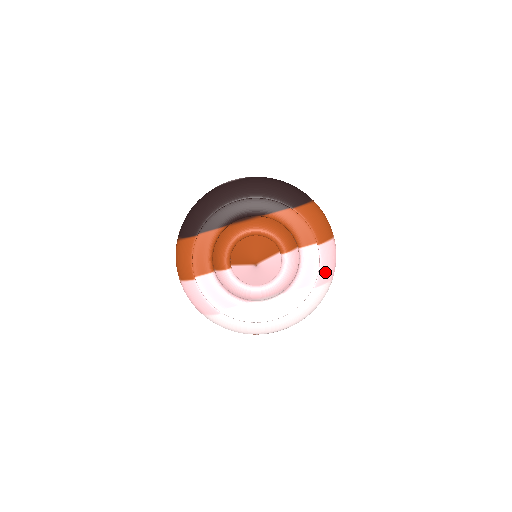
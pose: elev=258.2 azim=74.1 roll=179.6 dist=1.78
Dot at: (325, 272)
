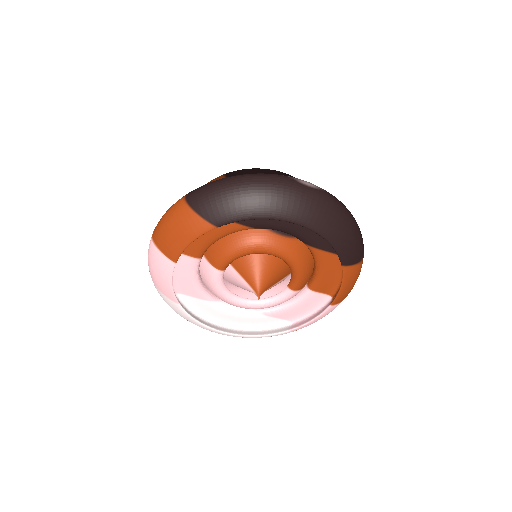
Dot at: (312, 323)
